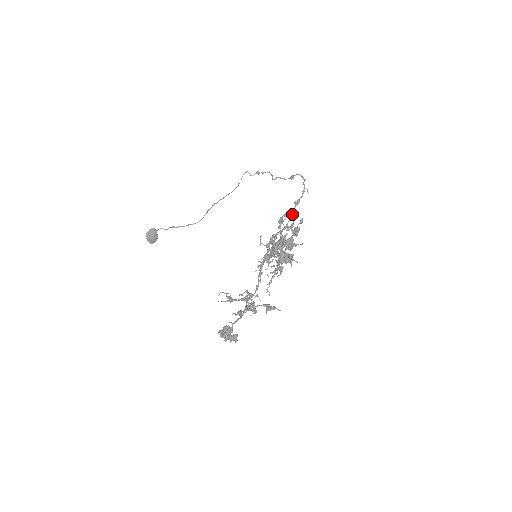
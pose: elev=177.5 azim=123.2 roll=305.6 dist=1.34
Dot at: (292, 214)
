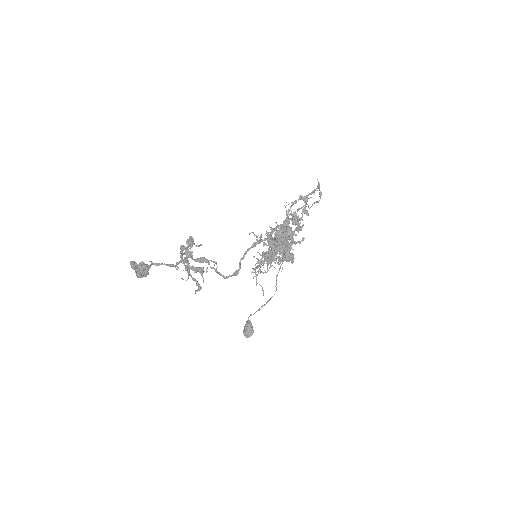
Dot at: (291, 205)
